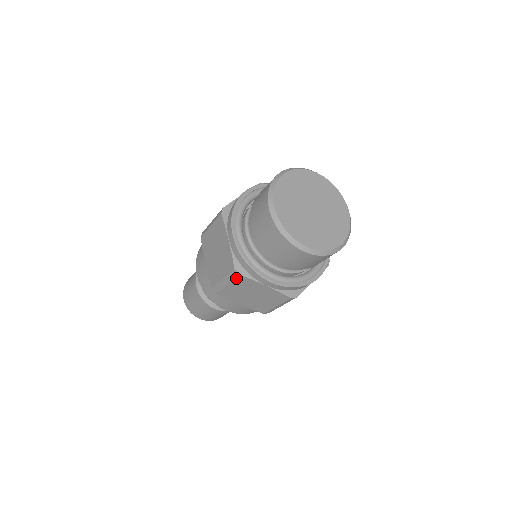
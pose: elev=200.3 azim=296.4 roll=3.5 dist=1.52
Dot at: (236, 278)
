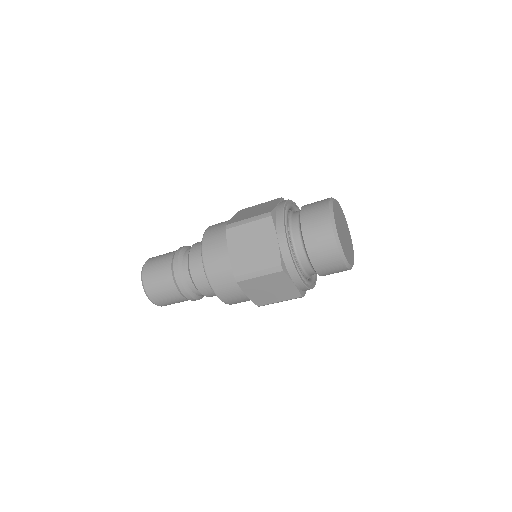
Dot at: (276, 273)
